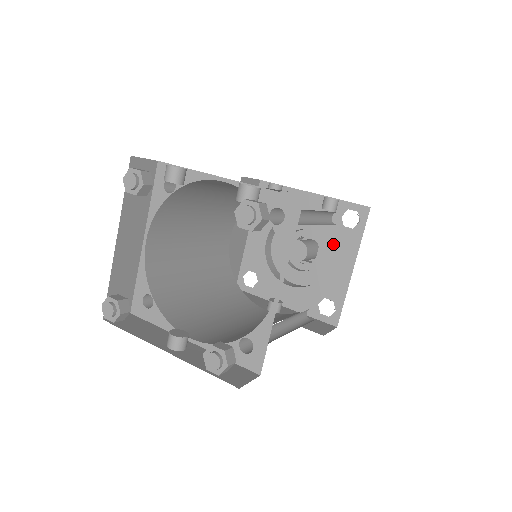
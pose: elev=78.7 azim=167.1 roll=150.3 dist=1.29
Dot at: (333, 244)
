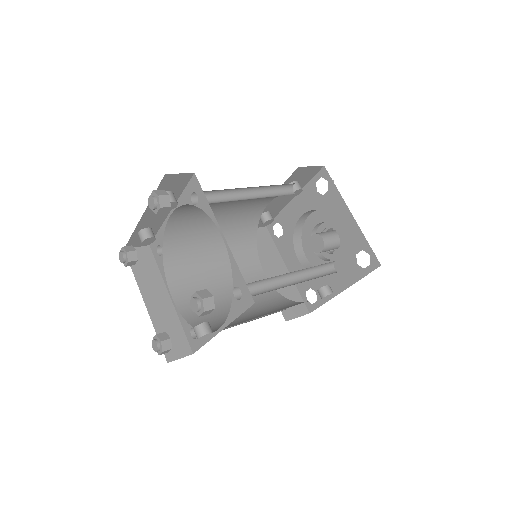
Dot at: (328, 213)
